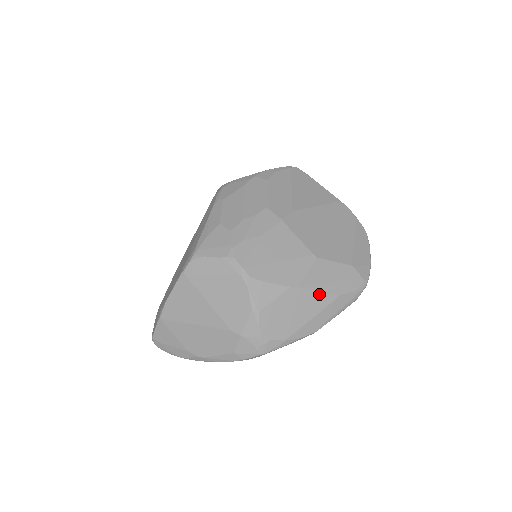
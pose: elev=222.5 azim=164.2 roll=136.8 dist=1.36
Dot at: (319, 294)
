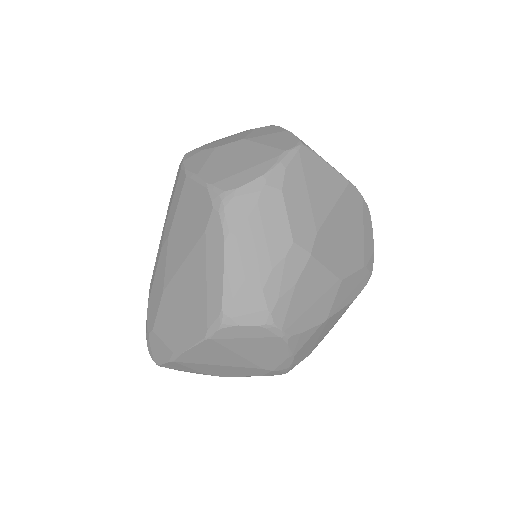
Dot at: (340, 311)
